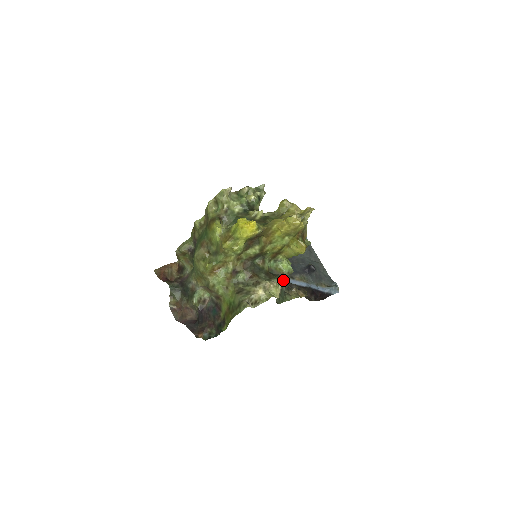
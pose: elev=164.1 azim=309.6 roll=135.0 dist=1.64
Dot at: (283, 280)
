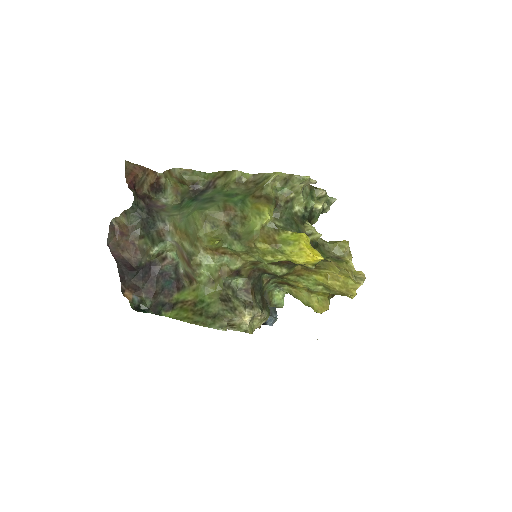
Dot at: occluded
